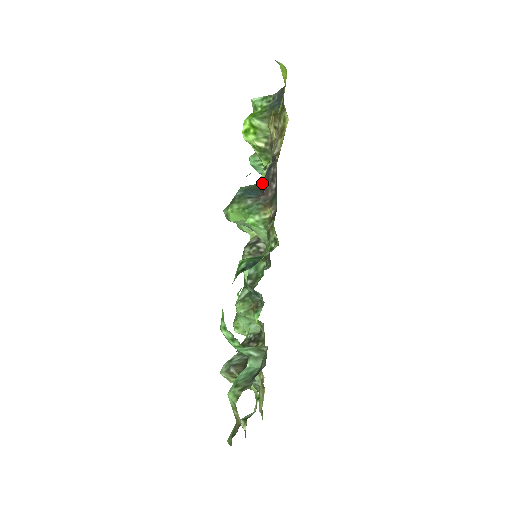
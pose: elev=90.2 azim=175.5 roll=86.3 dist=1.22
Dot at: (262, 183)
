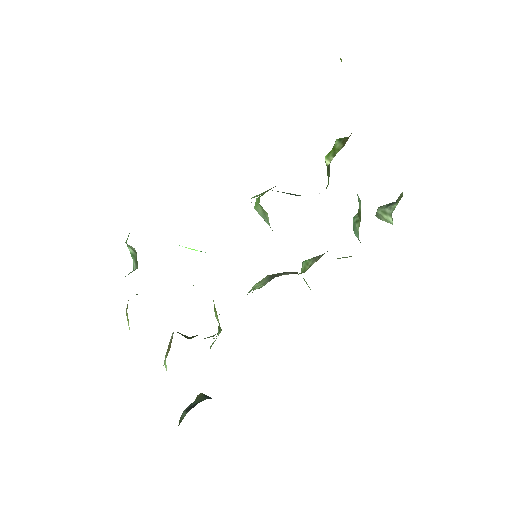
Dot at: occluded
